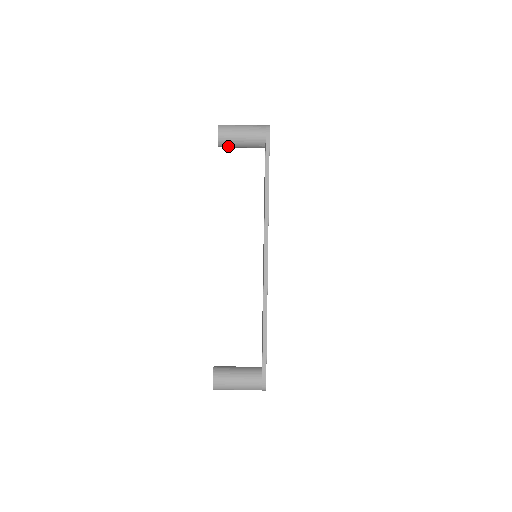
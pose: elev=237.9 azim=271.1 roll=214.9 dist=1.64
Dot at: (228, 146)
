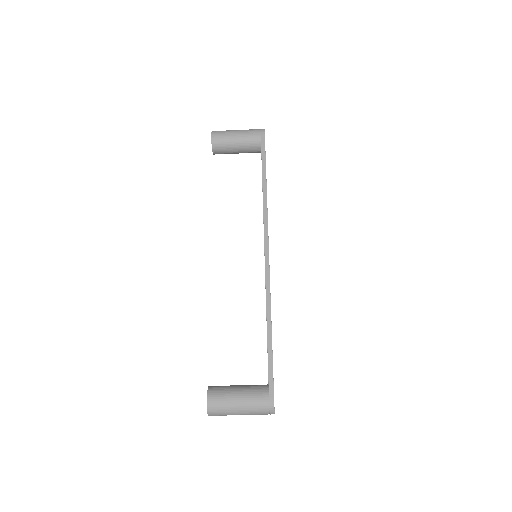
Dot at: (223, 151)
